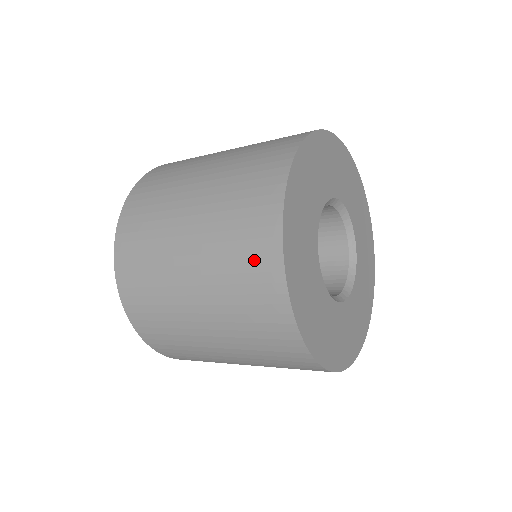
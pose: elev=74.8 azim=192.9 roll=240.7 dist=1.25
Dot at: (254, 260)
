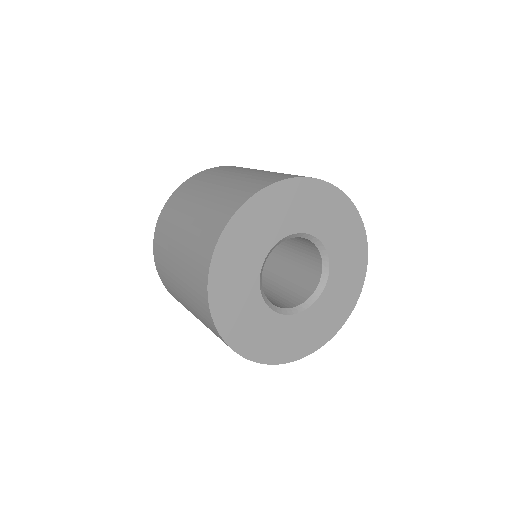
Dot at: (238, 195)
